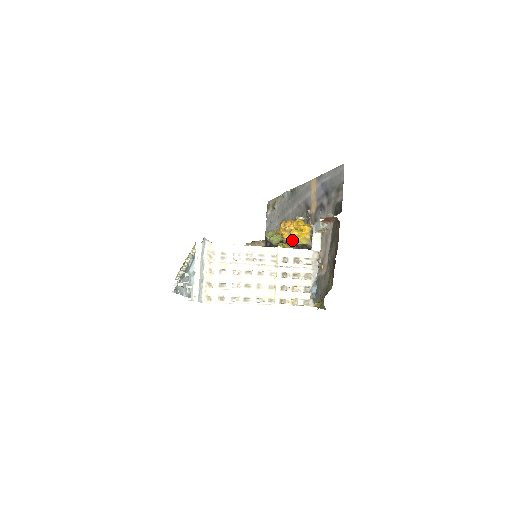
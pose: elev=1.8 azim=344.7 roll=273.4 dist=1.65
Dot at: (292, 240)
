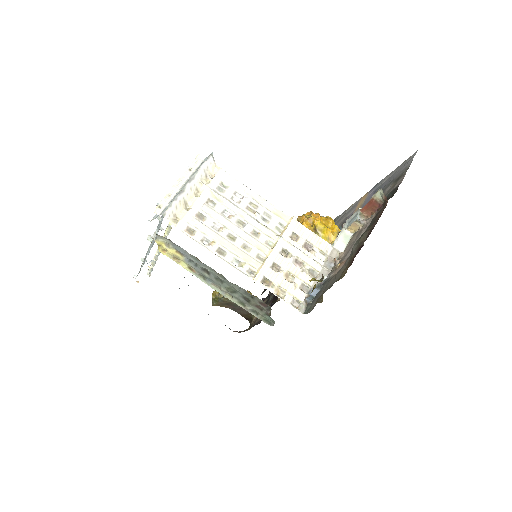
Dot at: occluded
